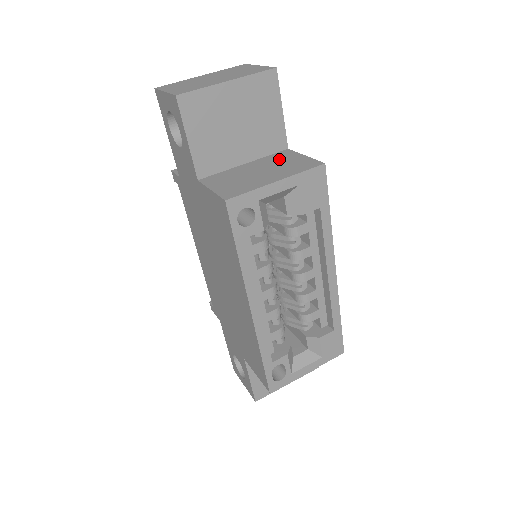
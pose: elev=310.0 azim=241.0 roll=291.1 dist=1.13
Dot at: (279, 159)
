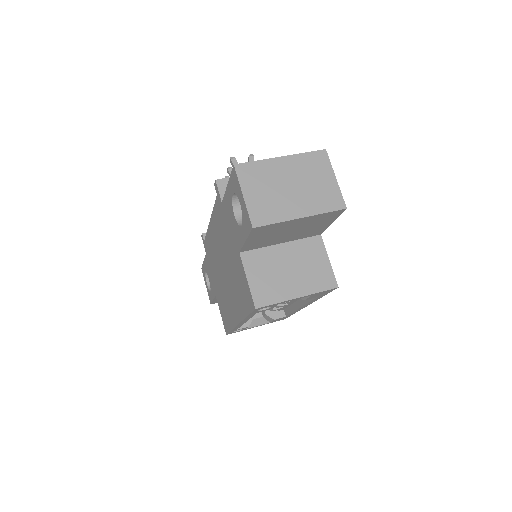
Dot at: (309, 254)
